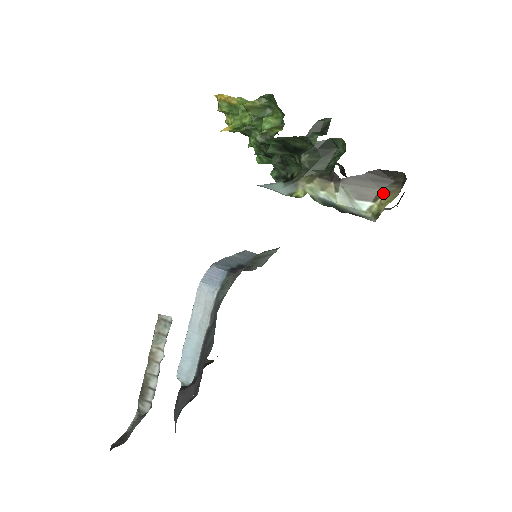
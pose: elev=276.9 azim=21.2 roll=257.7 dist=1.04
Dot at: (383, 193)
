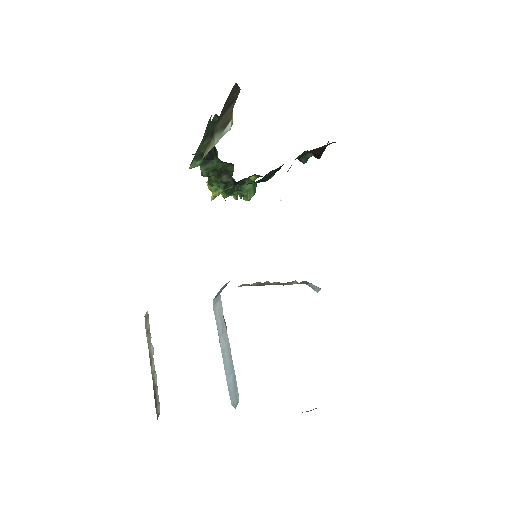
Dot at: (233, 107)
